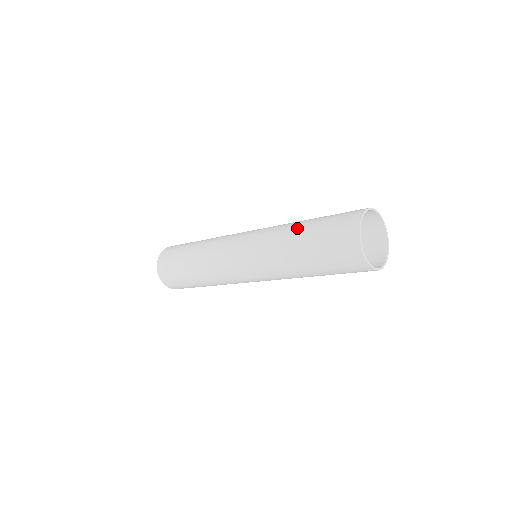
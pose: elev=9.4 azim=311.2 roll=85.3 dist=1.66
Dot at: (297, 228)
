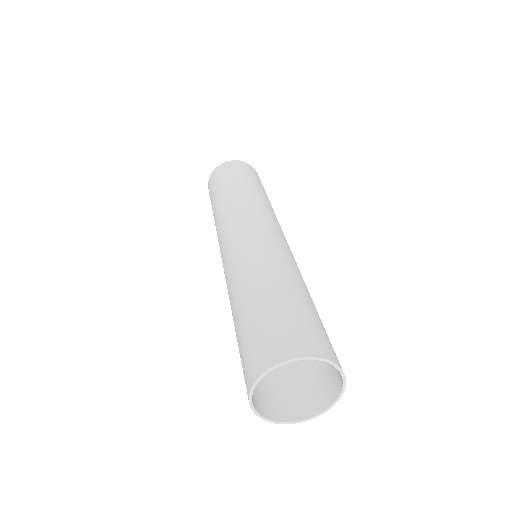
Dot at: (244, 294)
